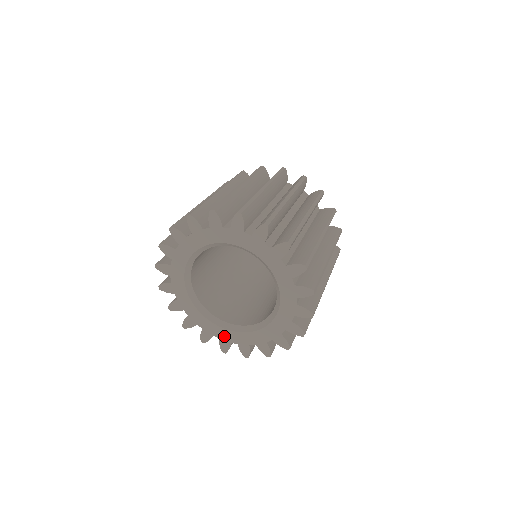
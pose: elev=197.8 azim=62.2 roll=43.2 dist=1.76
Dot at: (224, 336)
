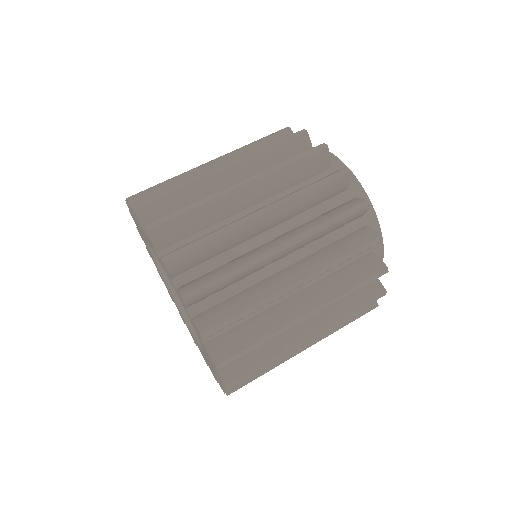
Dot at: occluded
